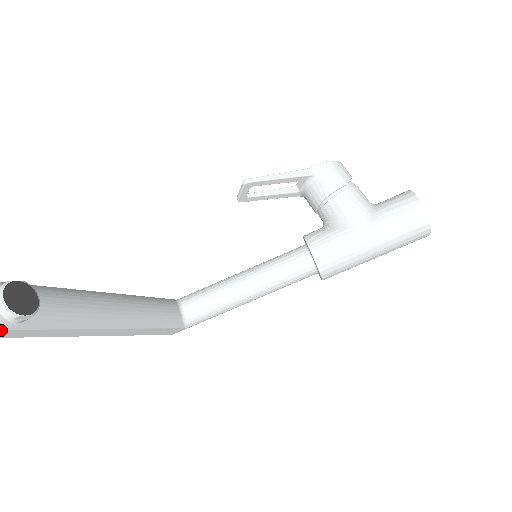
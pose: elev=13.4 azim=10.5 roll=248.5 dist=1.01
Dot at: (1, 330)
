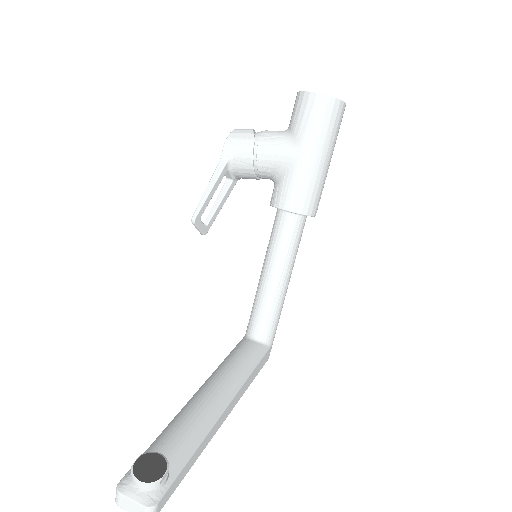
Dot at: (162, 499)
